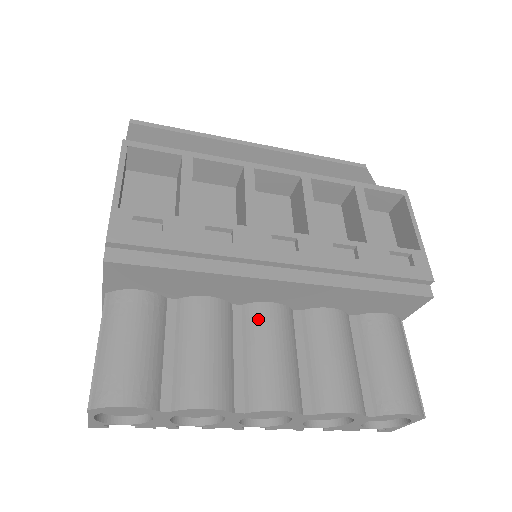
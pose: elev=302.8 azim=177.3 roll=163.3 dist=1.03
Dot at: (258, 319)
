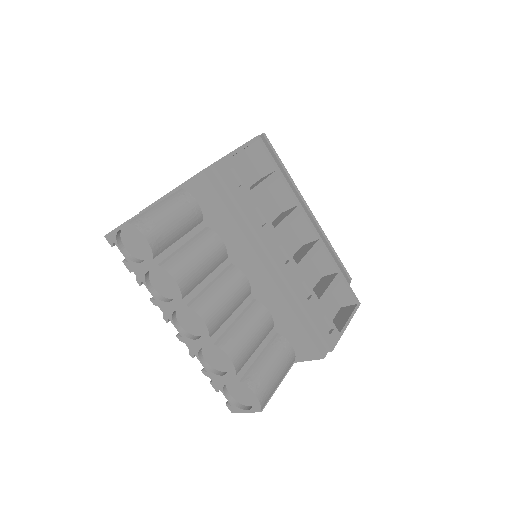
Dot at: (233, 276)
